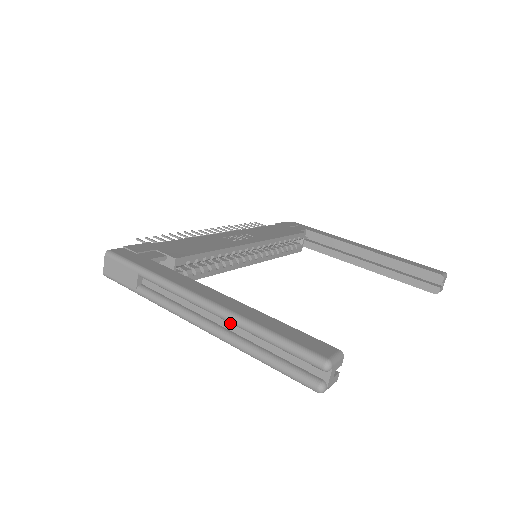
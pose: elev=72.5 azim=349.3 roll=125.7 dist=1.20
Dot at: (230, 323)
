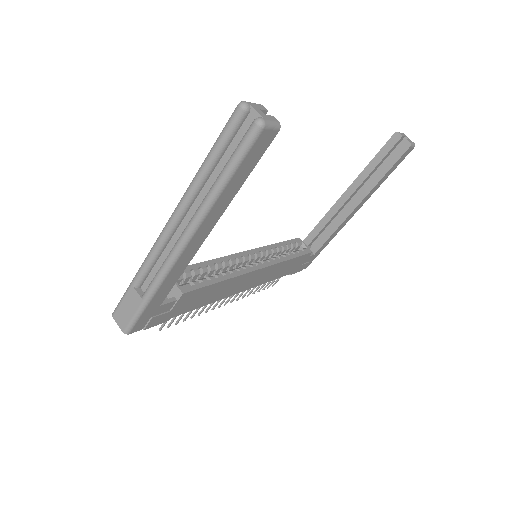
Dot at: (193, 205)
